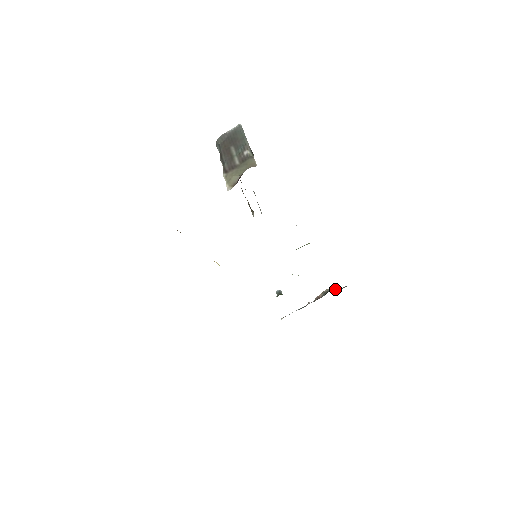
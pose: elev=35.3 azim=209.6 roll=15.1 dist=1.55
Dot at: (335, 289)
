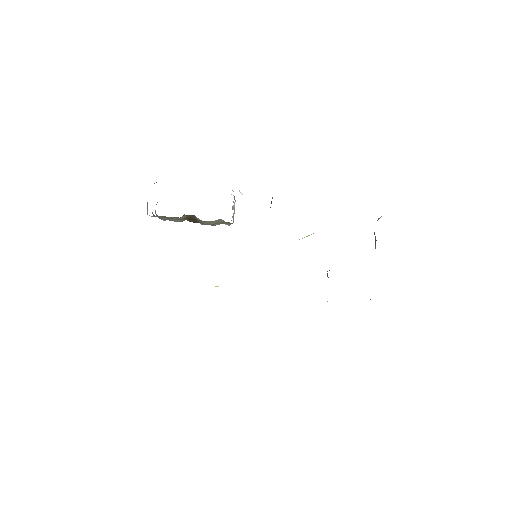
Dot at: occluded
